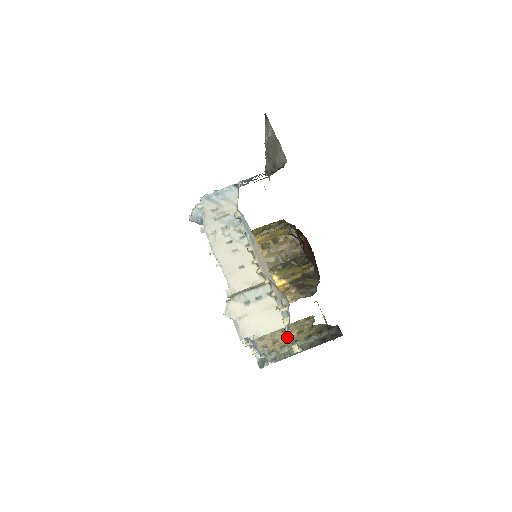
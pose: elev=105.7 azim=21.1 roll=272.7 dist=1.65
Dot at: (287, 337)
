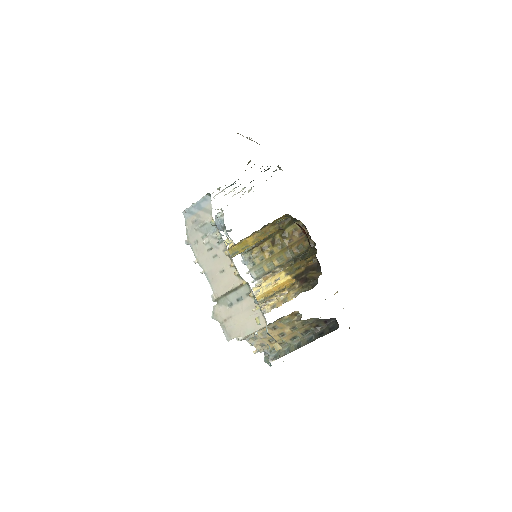
Dot at: (282, 334)
